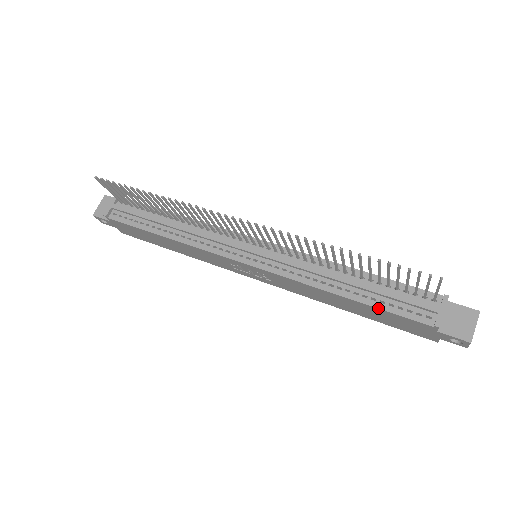
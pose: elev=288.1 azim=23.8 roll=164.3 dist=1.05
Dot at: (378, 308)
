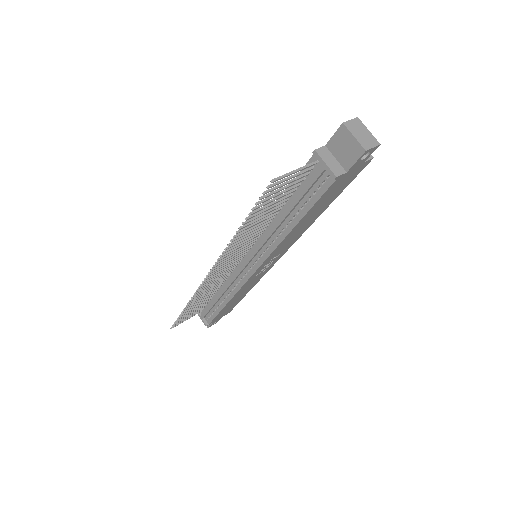
Dot at: (309, 210)
